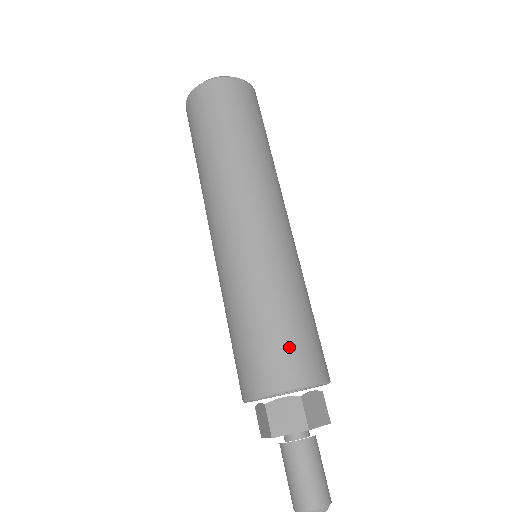
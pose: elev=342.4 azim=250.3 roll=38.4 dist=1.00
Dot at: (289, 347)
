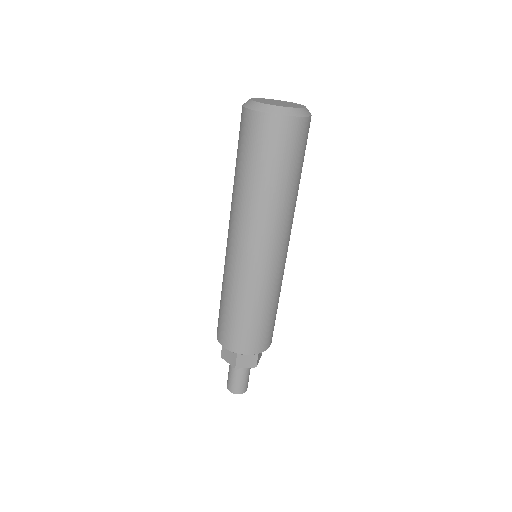
Dot at: (236, 332)
